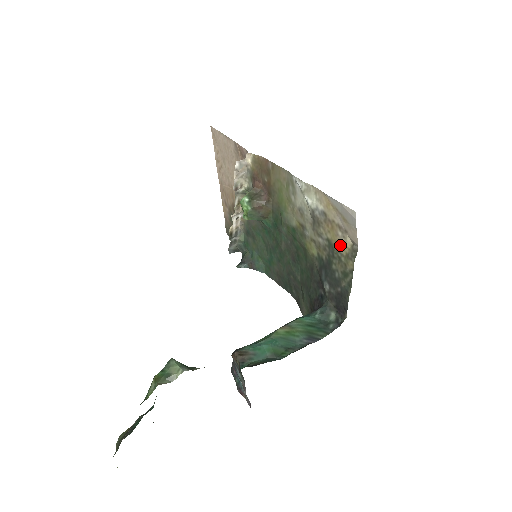
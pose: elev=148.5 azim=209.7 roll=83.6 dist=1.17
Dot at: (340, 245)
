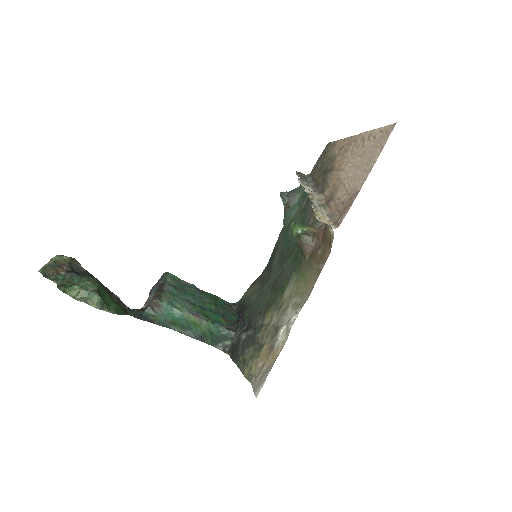
Dot at: (257, 361)
